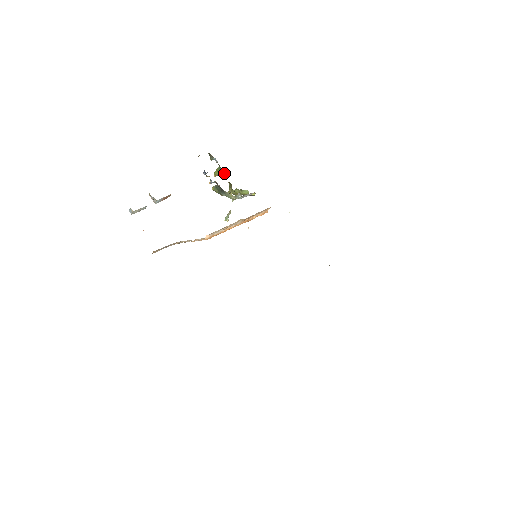
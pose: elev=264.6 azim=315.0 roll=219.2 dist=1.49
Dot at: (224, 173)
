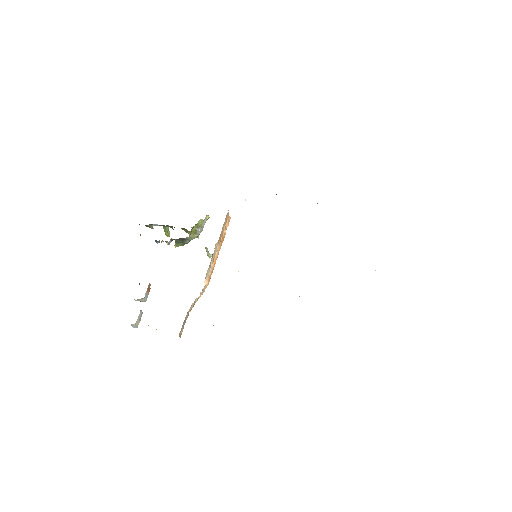
Dot at: (171, 227)
